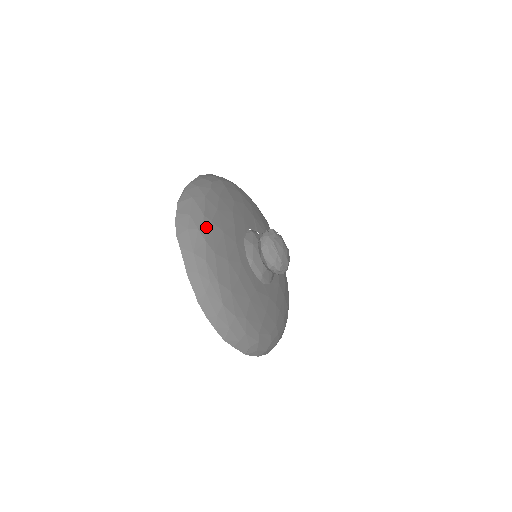
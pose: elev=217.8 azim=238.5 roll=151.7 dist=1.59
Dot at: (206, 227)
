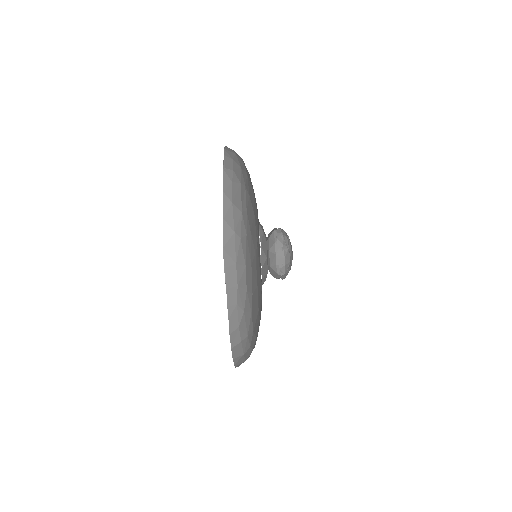
Dot at: occluded
